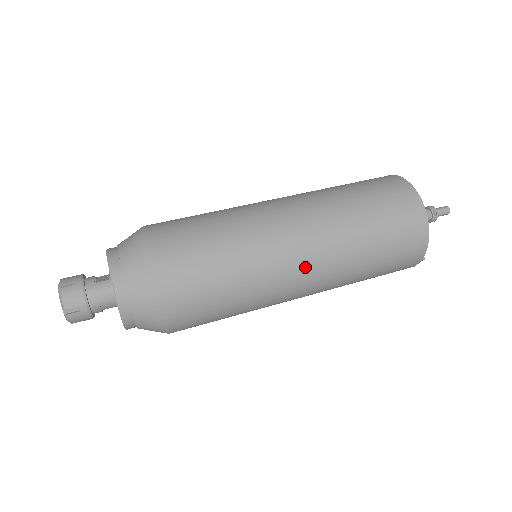
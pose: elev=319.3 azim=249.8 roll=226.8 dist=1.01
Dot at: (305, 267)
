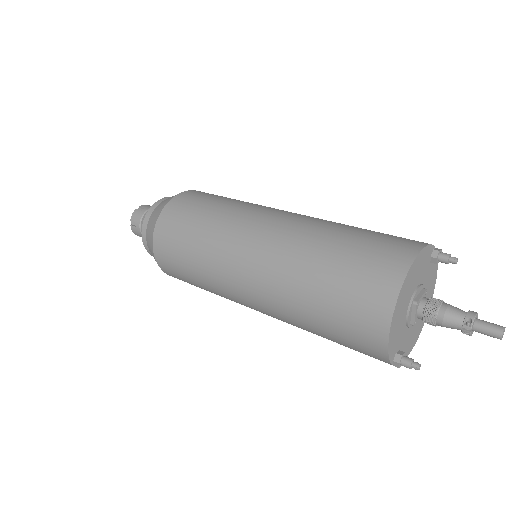
Dot at: (247, 272)
